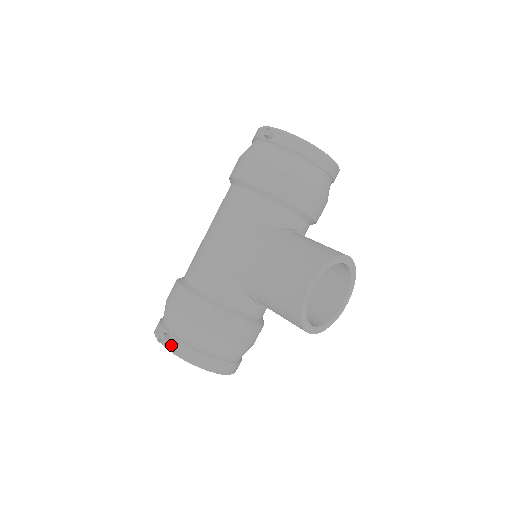
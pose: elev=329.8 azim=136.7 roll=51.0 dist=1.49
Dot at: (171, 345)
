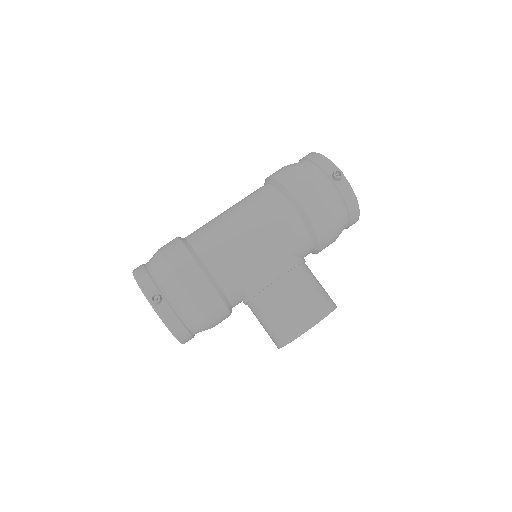
Dot at: (161, 308)
